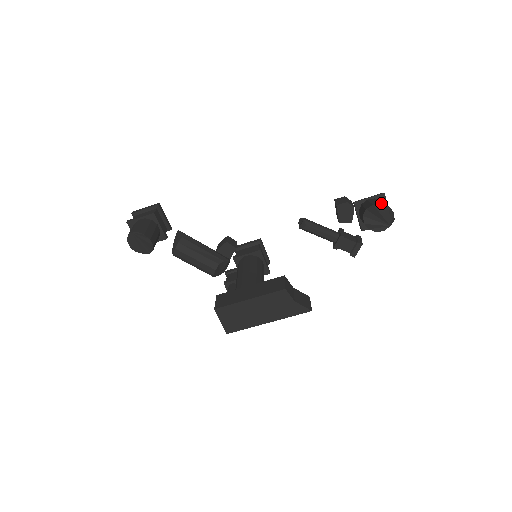
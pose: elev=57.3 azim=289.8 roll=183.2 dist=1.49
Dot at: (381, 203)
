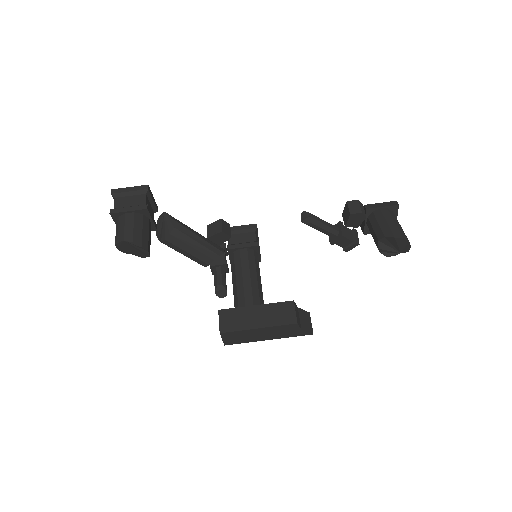
Dot at: (403, 237)
